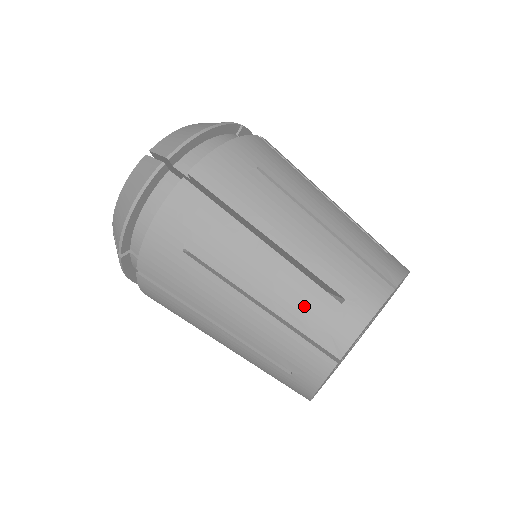
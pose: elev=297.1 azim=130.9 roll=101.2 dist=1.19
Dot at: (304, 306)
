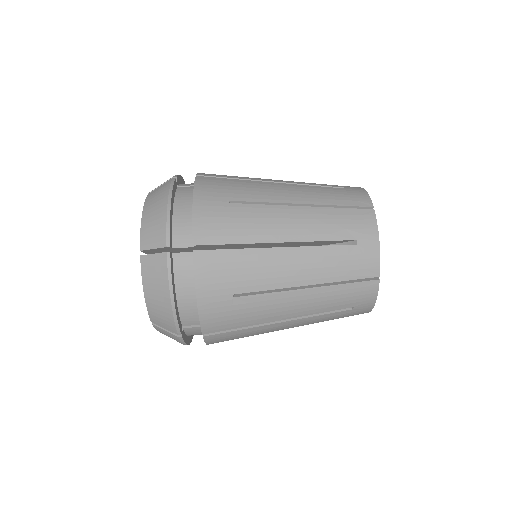
Dot at: (331, 319)
